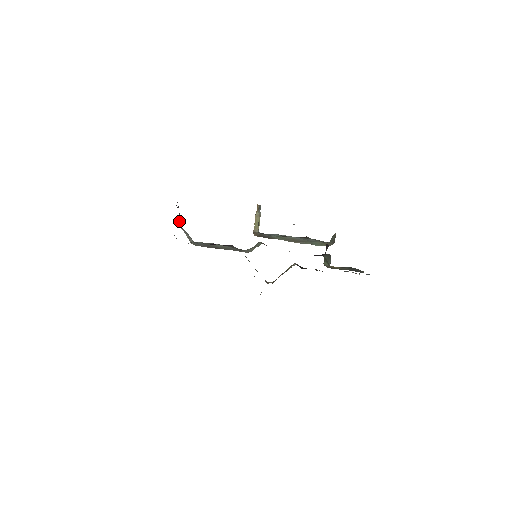
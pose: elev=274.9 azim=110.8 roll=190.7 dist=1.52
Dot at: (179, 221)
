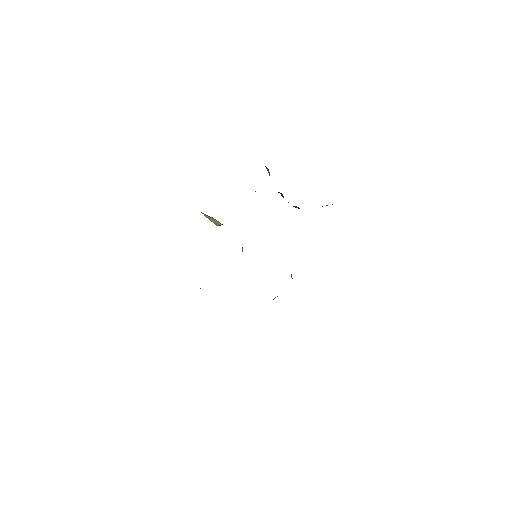
Dot at: occluded
